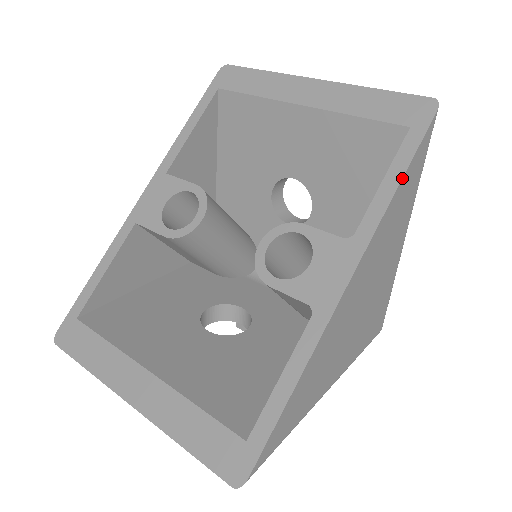
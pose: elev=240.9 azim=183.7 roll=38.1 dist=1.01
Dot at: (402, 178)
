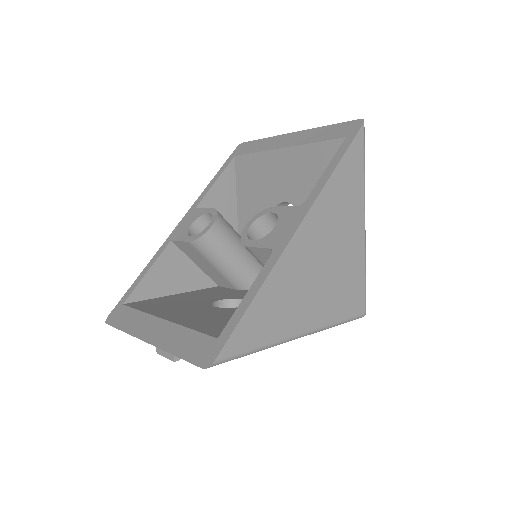
Dot at: (338, 164)
